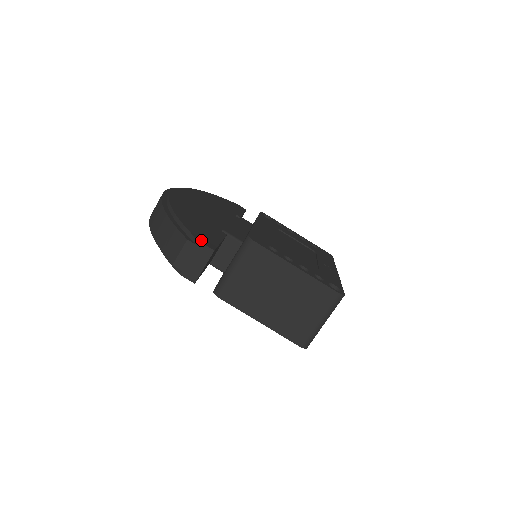
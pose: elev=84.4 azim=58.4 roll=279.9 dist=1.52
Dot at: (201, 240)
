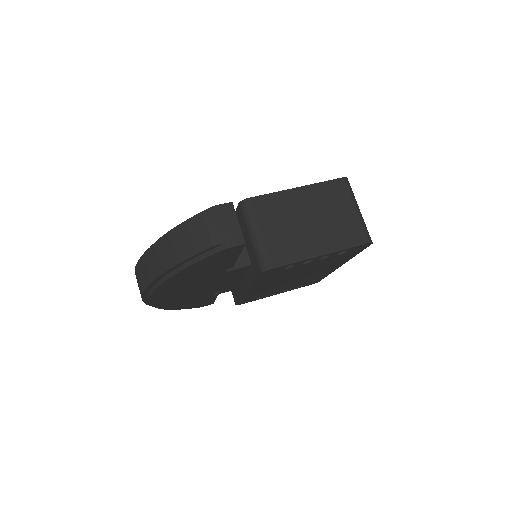
Dot at: (213, 208)
